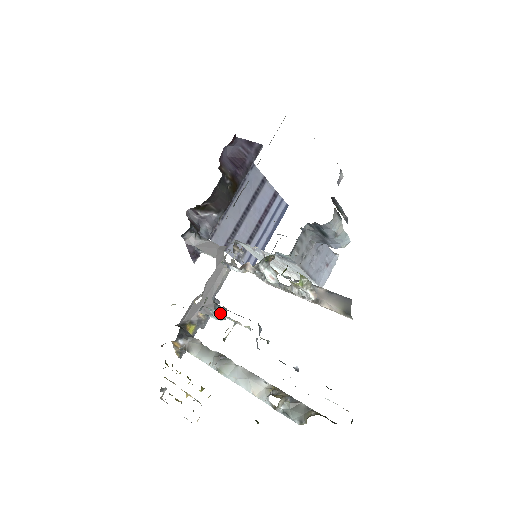
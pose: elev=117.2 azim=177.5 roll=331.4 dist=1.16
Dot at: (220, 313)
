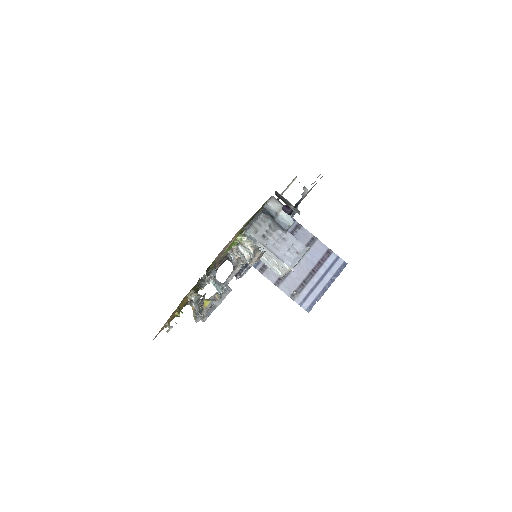
Dot at: (220, 287)
